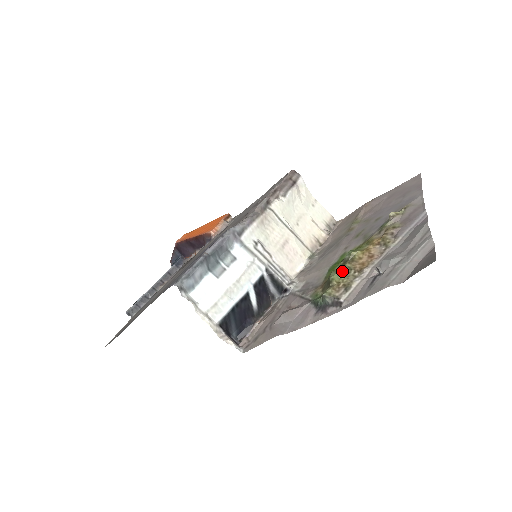
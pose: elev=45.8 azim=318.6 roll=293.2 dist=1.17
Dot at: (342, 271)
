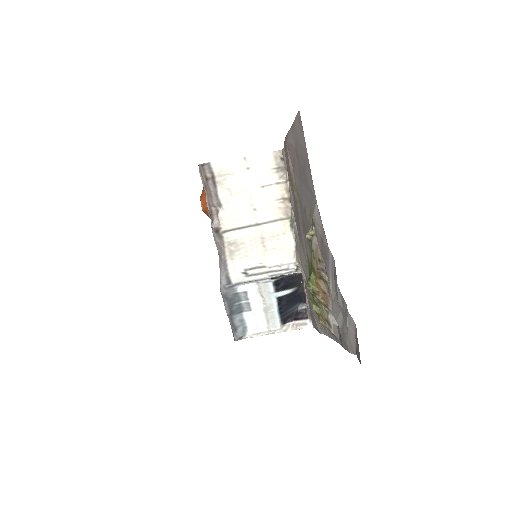
Dot at: (315, 303)
